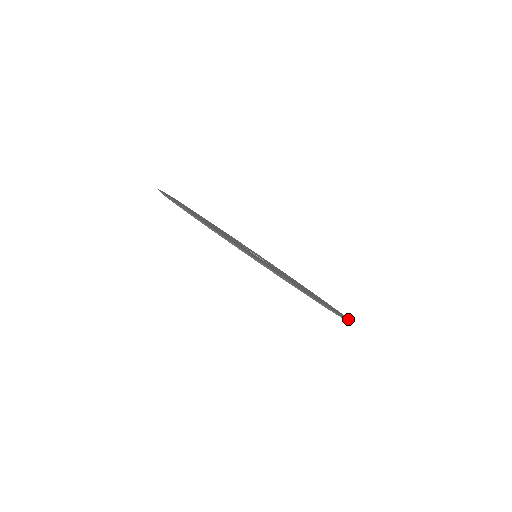
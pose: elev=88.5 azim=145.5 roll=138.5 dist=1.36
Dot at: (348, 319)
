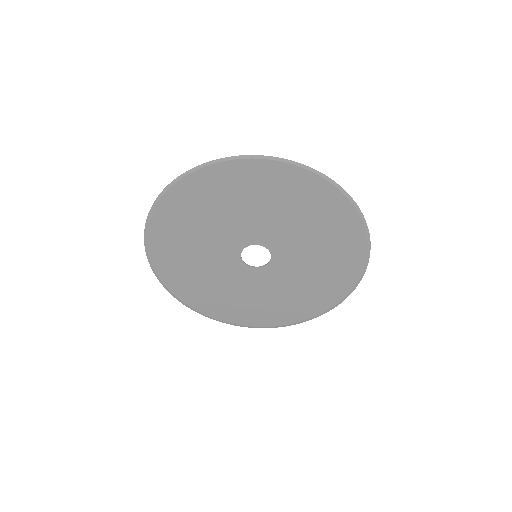
Dot at: (353, 281)
